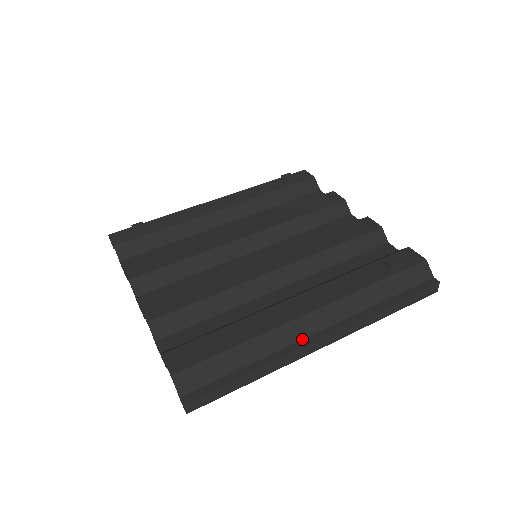
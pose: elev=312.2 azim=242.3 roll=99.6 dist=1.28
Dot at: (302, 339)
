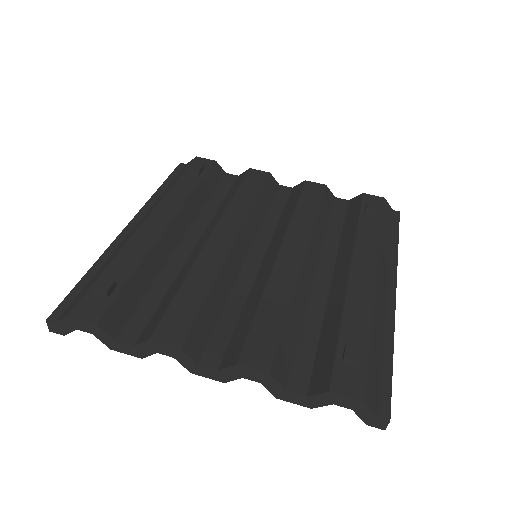
Dot at: (386, 303)
